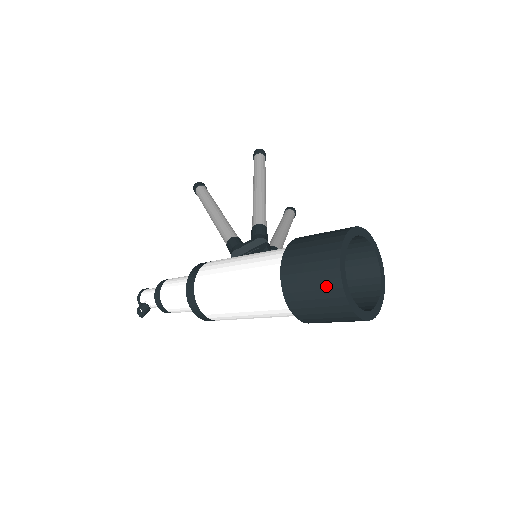
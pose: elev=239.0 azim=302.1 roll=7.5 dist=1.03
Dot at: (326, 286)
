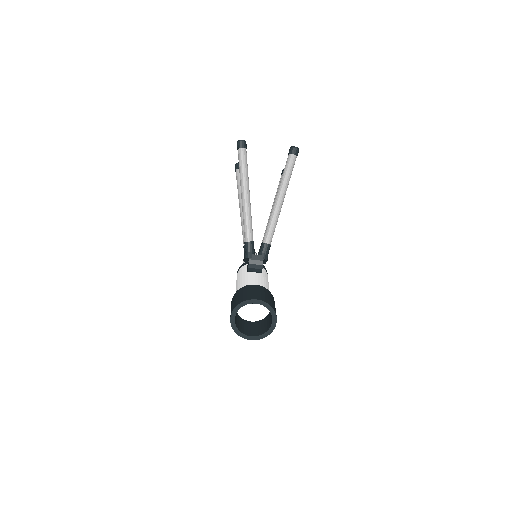
Dot at: occluded
